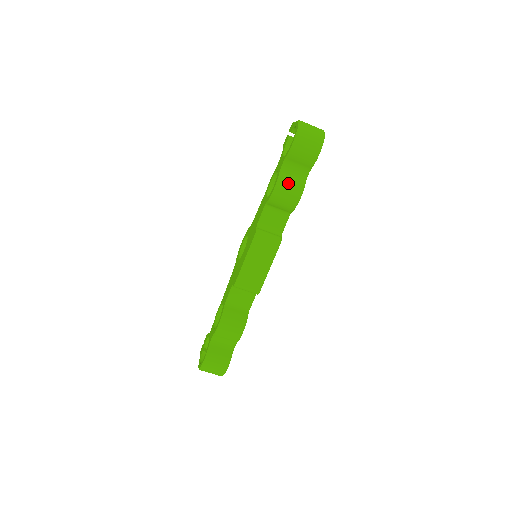
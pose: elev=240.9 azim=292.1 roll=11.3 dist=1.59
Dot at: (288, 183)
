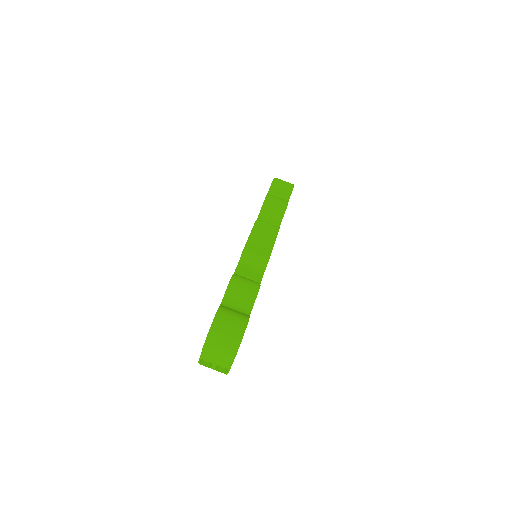
Dot at: (275, 197)
